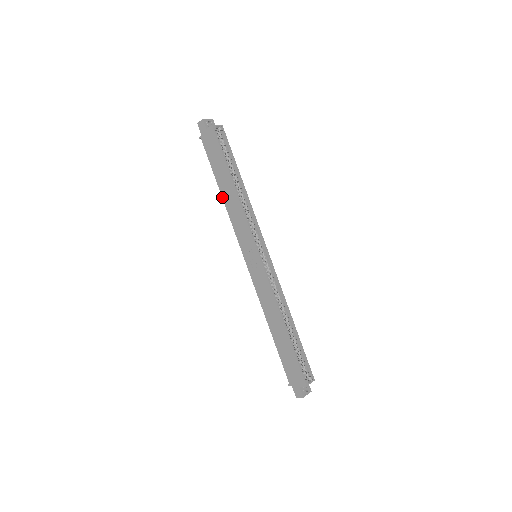
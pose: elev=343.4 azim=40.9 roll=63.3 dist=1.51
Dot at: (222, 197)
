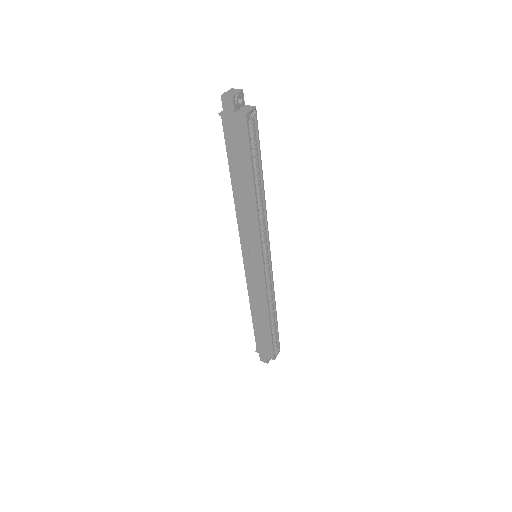
Dot at: (233, 194)
